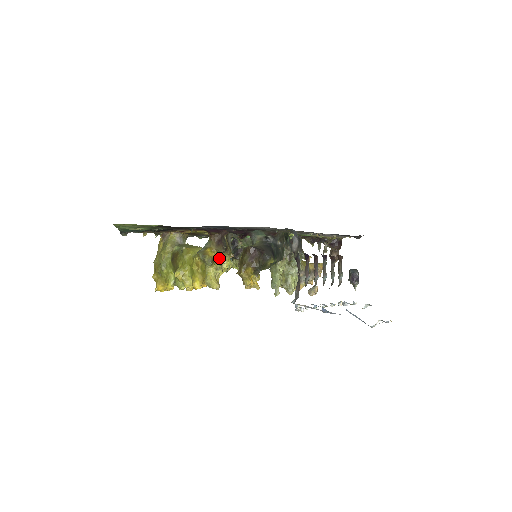
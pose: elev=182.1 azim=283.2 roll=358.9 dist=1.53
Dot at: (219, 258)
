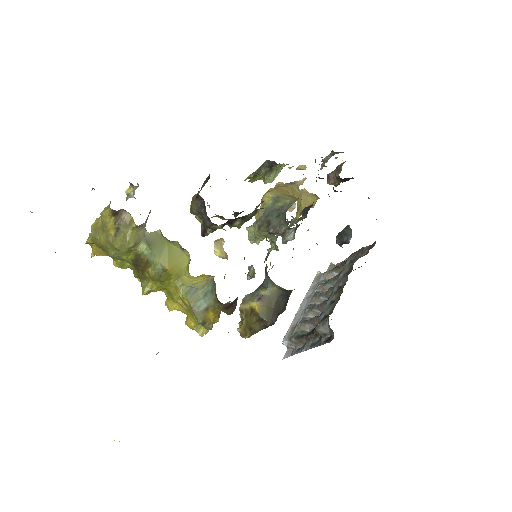
Dot at: (220, 312)
